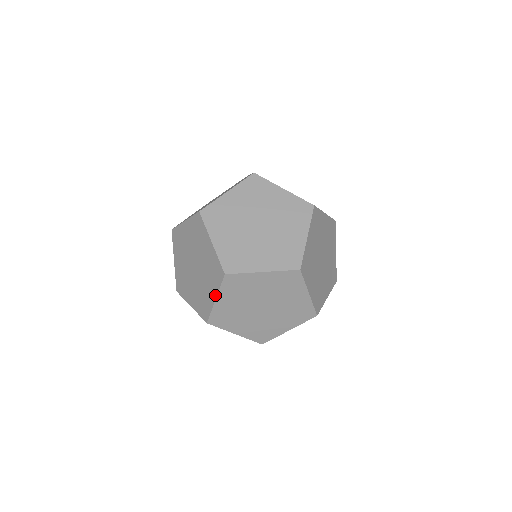
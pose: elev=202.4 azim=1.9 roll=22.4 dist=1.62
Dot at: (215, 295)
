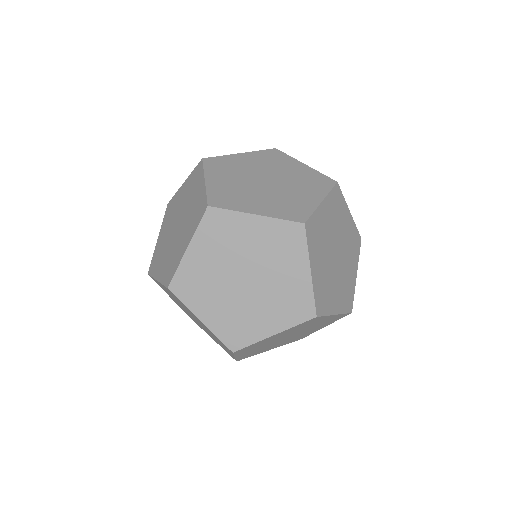
Dot at: (306, 266)
